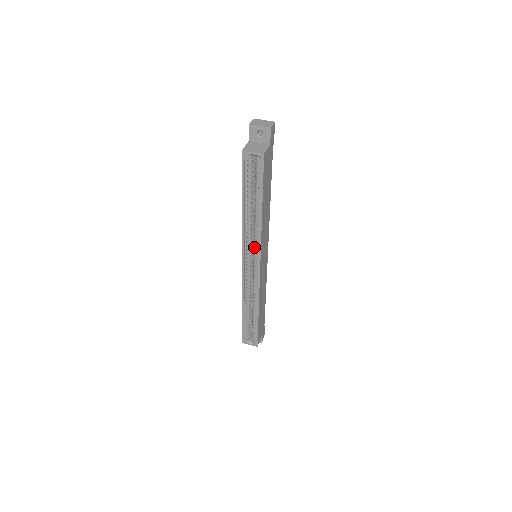
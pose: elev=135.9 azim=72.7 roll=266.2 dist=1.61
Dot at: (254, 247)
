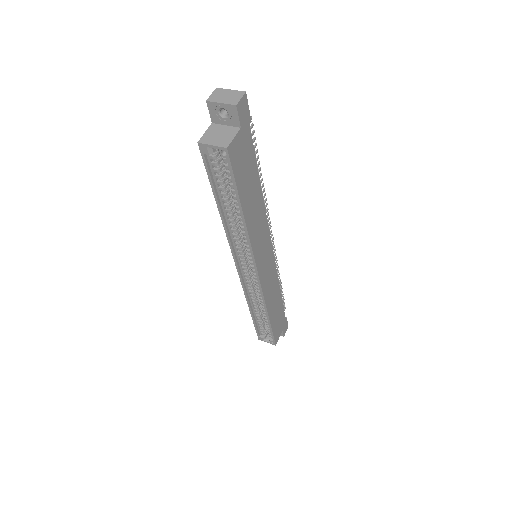
Dot at: (247, 252)
